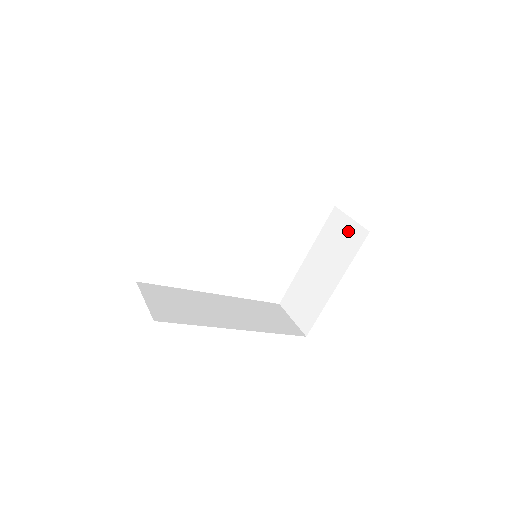
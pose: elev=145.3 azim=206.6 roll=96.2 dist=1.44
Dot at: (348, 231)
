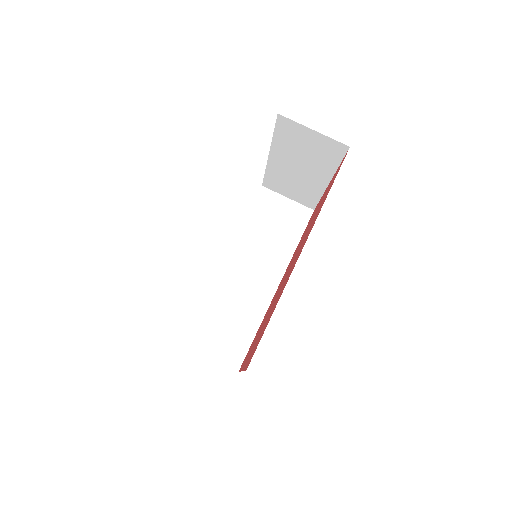
Dot at: (316, 142)
